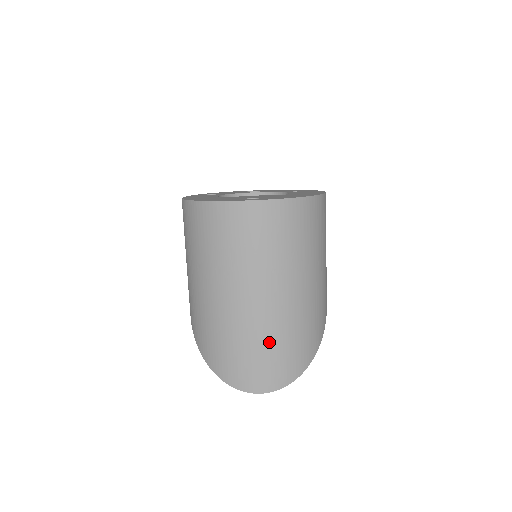
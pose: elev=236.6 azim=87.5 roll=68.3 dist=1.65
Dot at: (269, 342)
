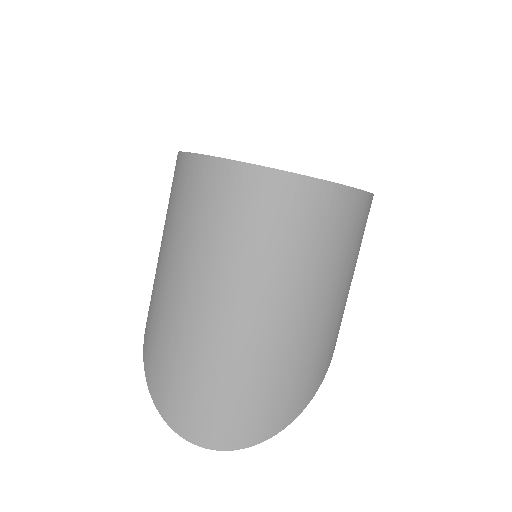
Dot at: (236, 378)
